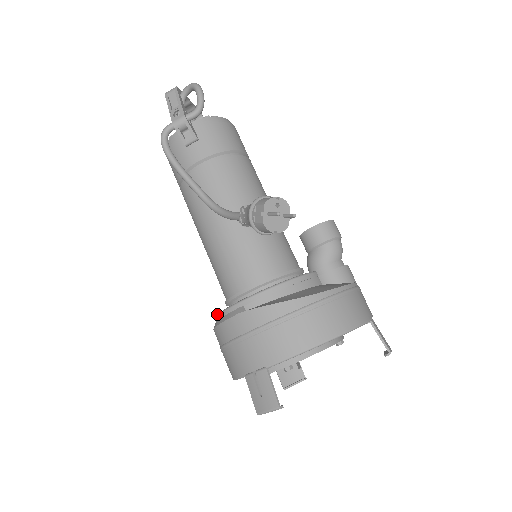
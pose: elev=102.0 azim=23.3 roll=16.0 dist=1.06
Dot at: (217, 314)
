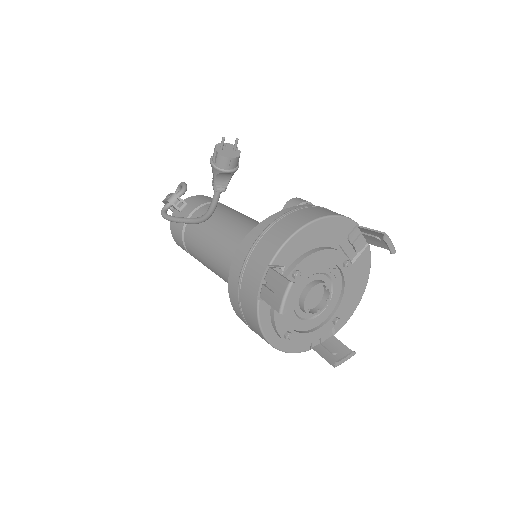
Dot at: occluded
